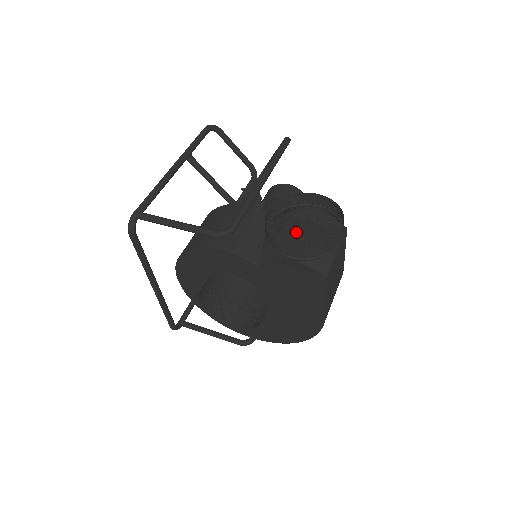
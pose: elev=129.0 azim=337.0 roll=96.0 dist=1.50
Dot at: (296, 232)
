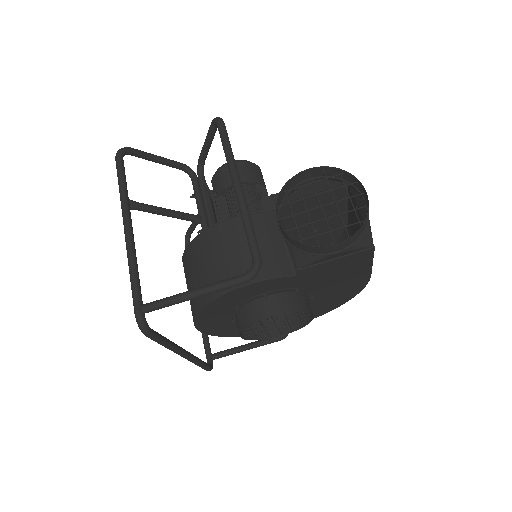
Dot at: (293, 213)
